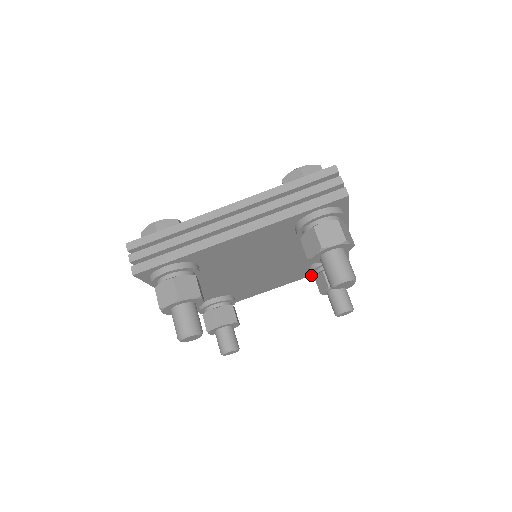
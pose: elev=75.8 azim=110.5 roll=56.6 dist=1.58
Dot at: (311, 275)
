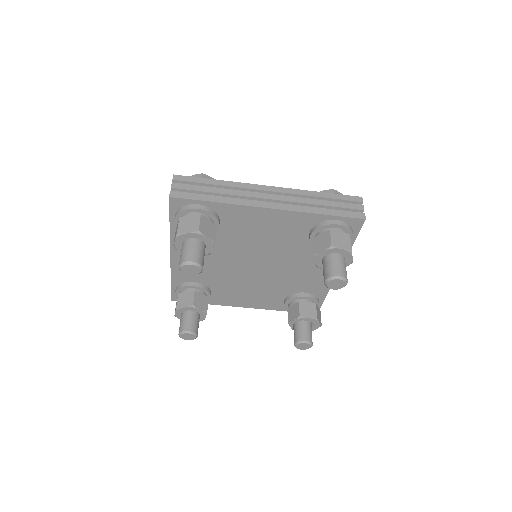
Dot at: (285, 306)
